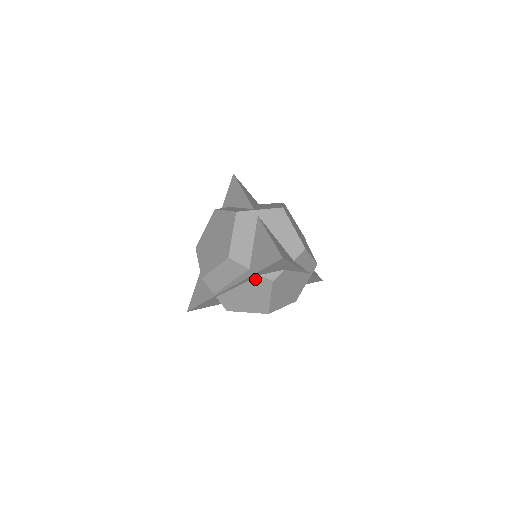
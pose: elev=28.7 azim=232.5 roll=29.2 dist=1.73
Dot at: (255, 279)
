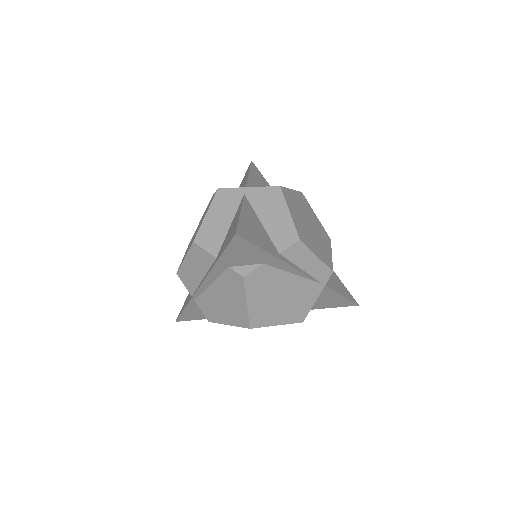
Dot at: (225, 273)
